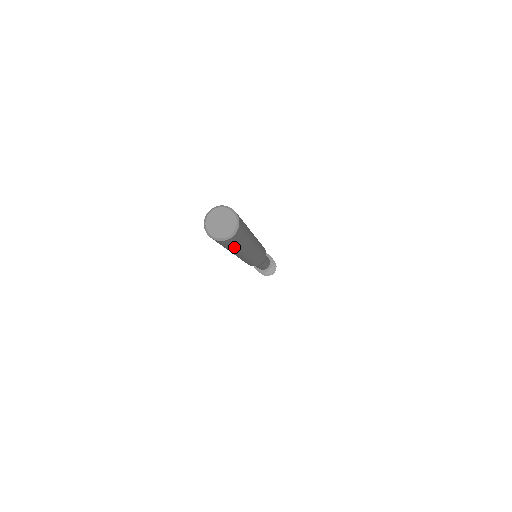
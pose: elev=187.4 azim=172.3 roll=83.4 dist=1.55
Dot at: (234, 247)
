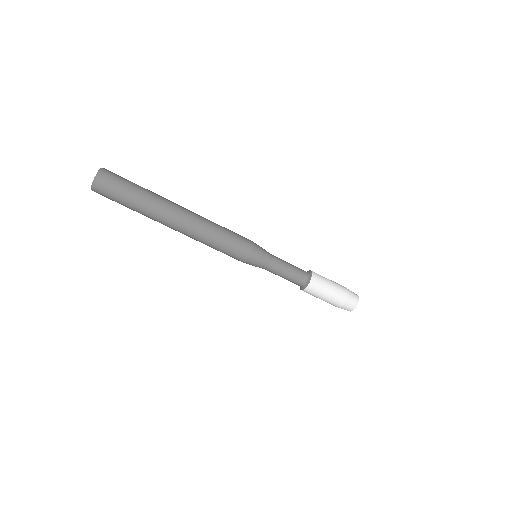
Dot at: (130, 192)
